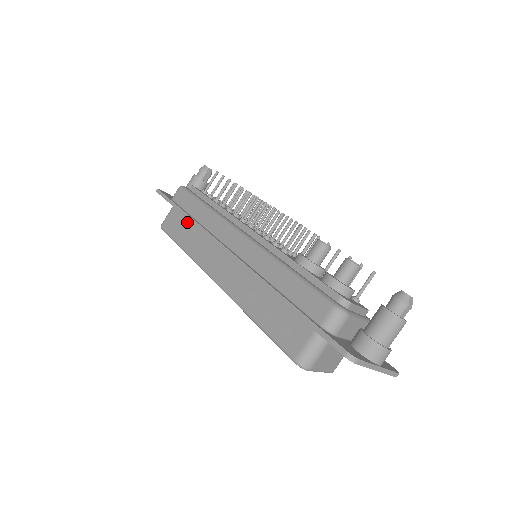
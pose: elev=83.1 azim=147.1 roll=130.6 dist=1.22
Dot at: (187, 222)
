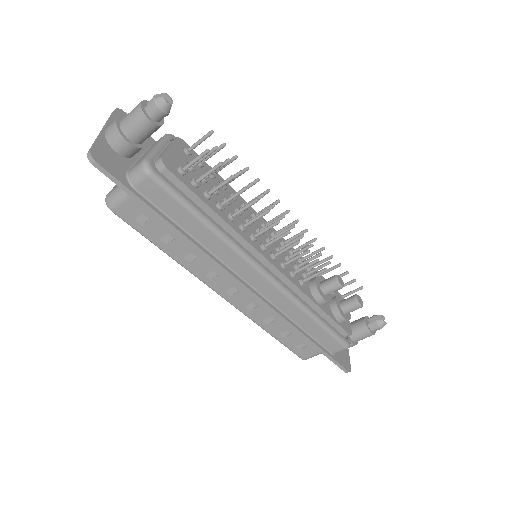
Dot at: occluded
